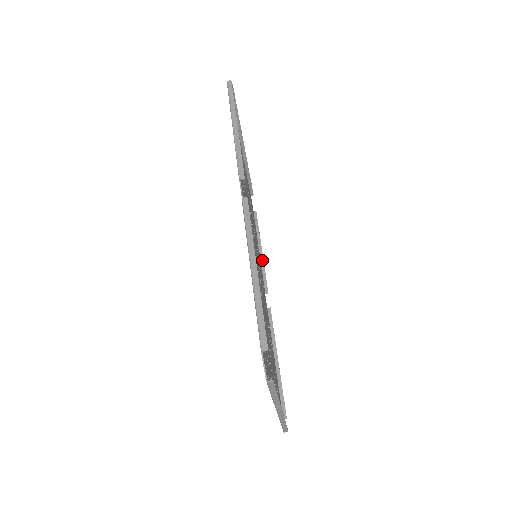
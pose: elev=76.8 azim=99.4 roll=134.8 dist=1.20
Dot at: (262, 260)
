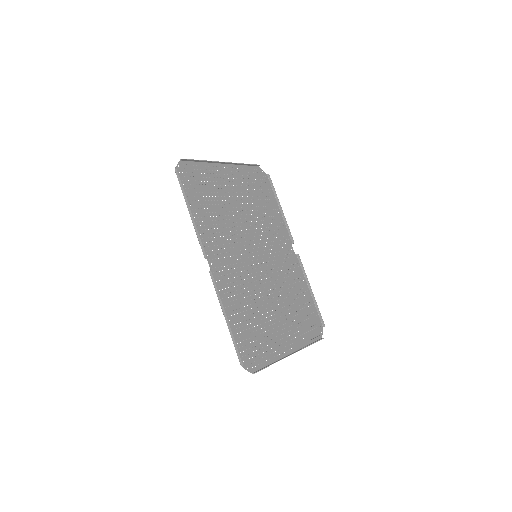
Dot at: (284, 217)
